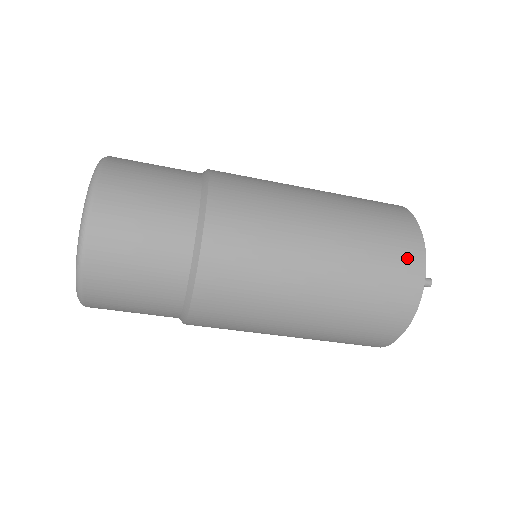
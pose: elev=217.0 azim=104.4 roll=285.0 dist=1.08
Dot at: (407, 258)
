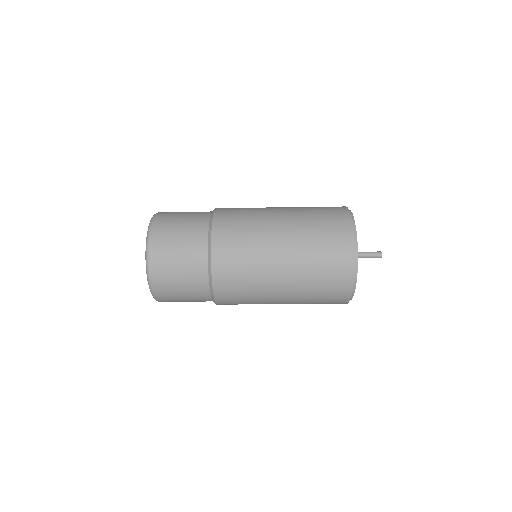
Dot at: (342, 247)
